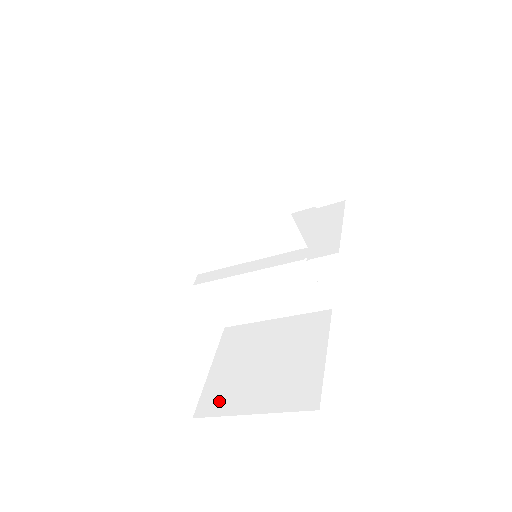
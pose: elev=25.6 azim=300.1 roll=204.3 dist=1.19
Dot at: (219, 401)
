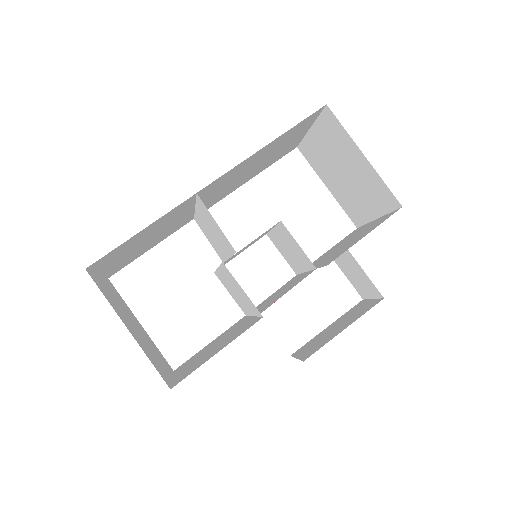
Dot at: (184, 365)
